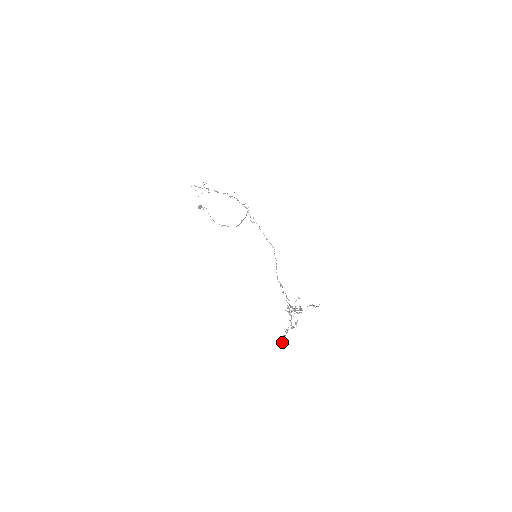
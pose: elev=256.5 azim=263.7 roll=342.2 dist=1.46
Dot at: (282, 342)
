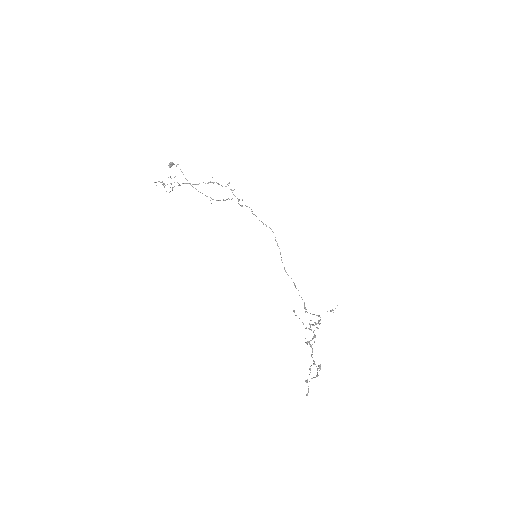
Dot at: (308, 390)
